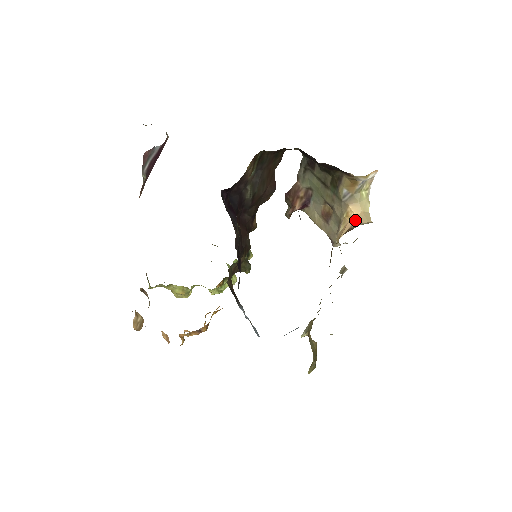
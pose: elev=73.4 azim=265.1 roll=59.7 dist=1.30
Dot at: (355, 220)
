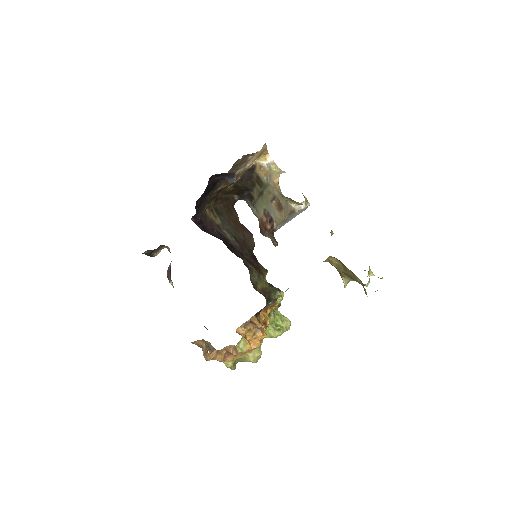
Dot at: (278, 178)
